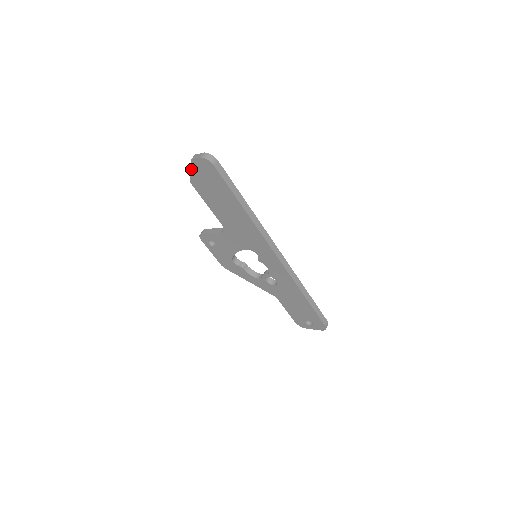
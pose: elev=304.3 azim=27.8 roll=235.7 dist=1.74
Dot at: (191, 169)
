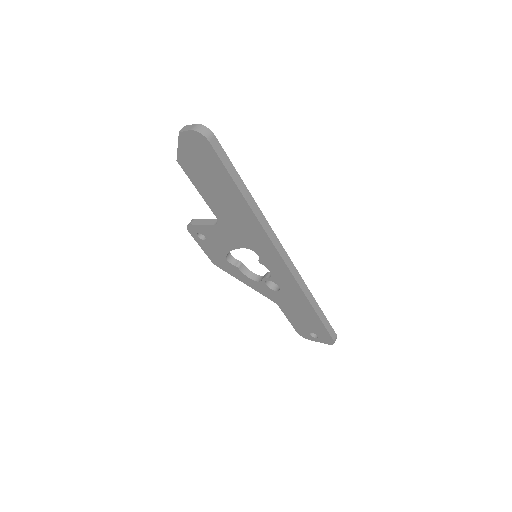
Dot at: (179, 145)
